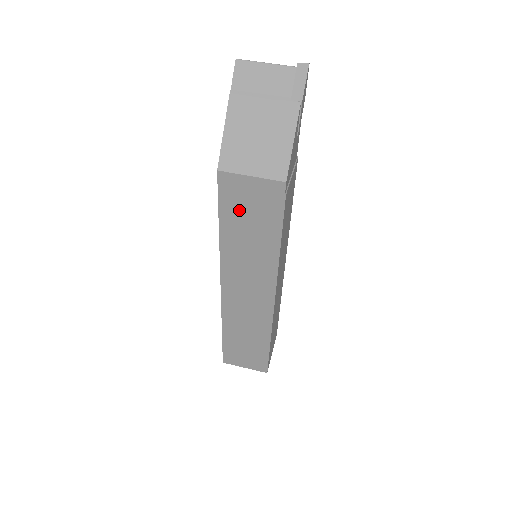
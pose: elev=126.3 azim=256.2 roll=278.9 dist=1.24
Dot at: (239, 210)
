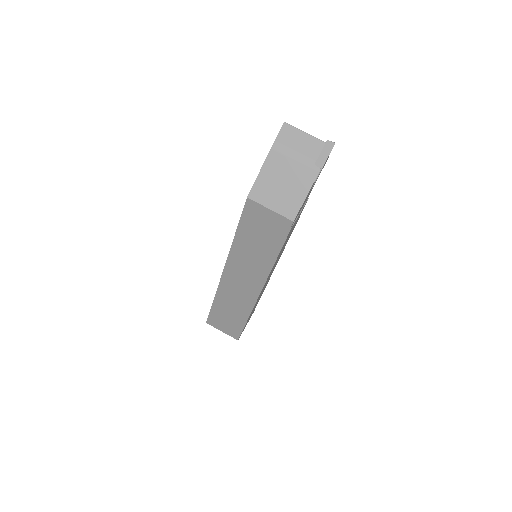
Dot at: (254, 227)
